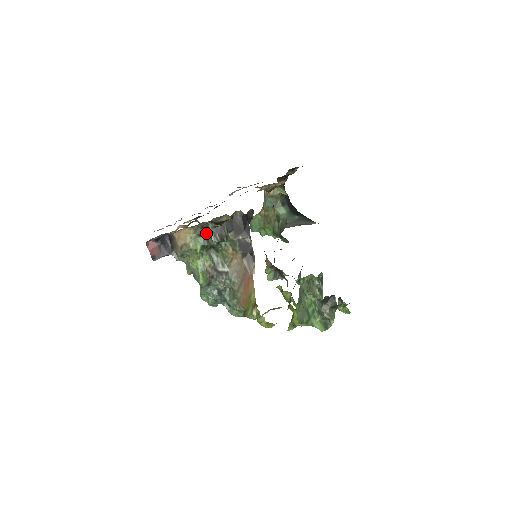
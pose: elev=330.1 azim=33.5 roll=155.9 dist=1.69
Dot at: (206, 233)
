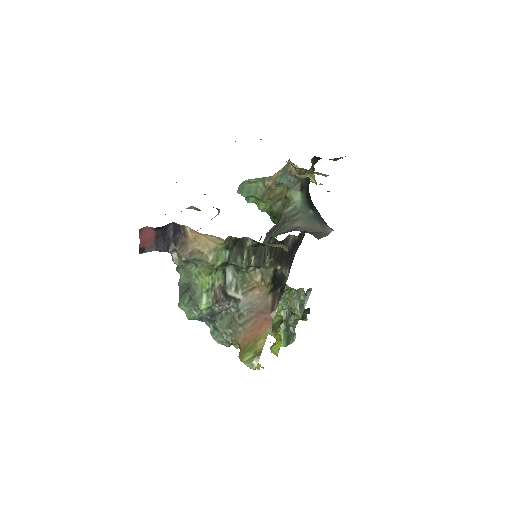
Dot at: (237, 248)
